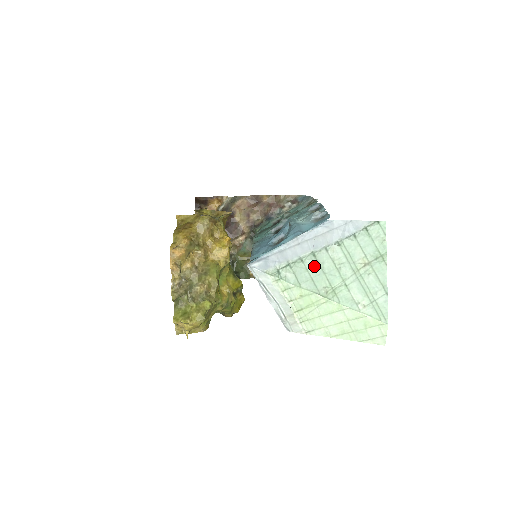
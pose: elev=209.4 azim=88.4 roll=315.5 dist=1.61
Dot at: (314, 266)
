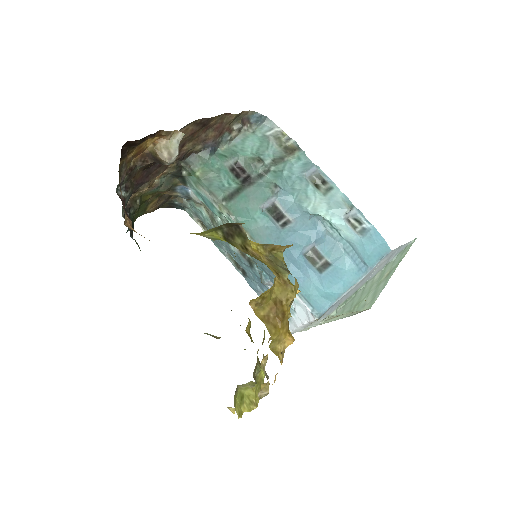
Dot at: (360, 293)
